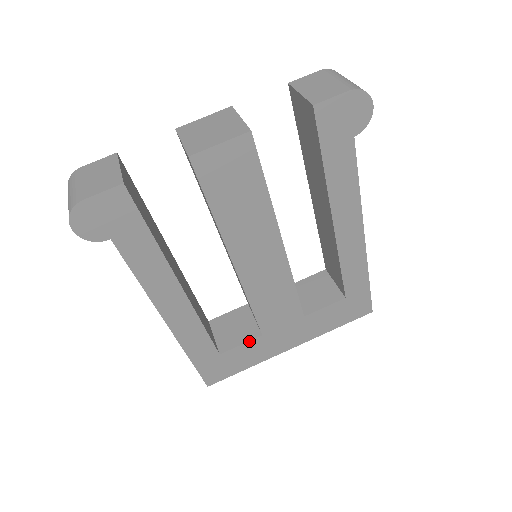
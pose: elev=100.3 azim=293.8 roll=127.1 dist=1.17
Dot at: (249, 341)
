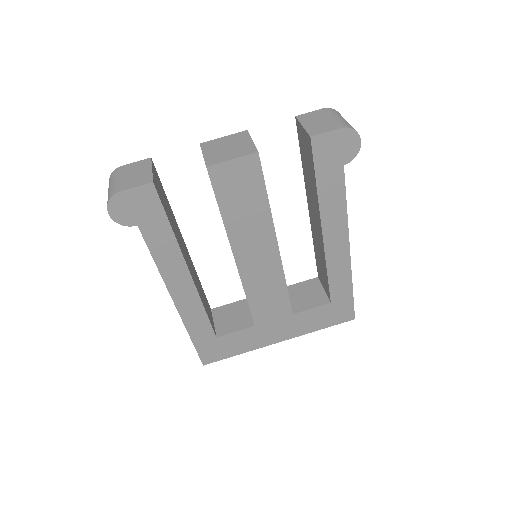
Dot at: (243, 329)
